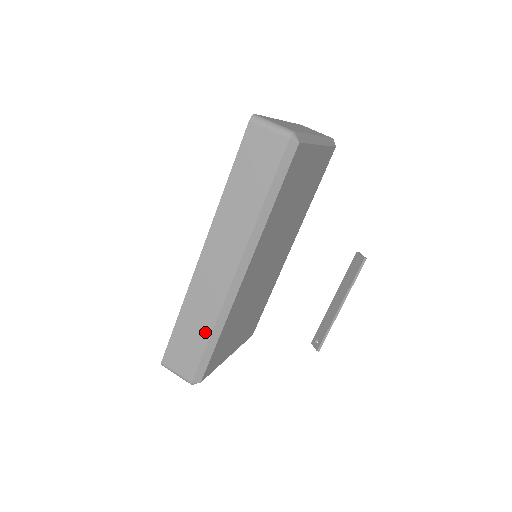
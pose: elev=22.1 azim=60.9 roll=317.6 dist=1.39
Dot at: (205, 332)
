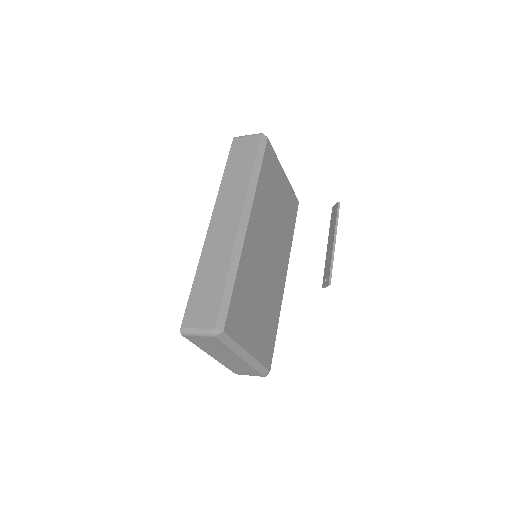
Dot at: (221, 275)
